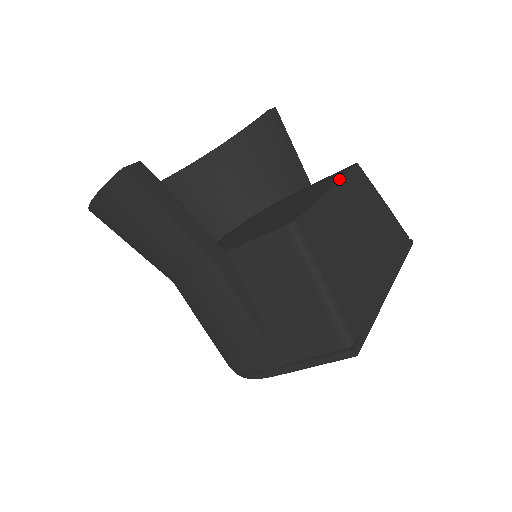
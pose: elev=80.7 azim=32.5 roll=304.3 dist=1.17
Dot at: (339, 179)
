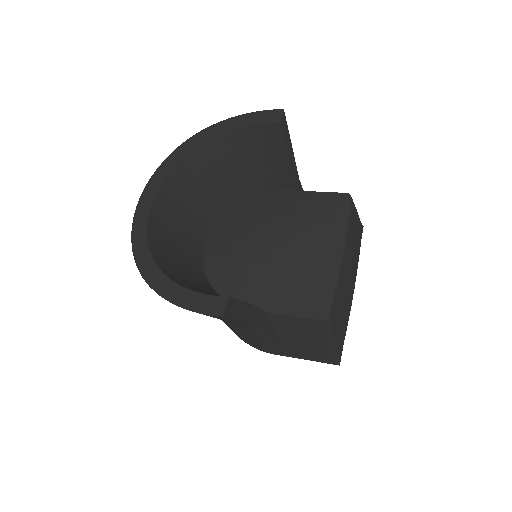
Dot at: (344, 237)
